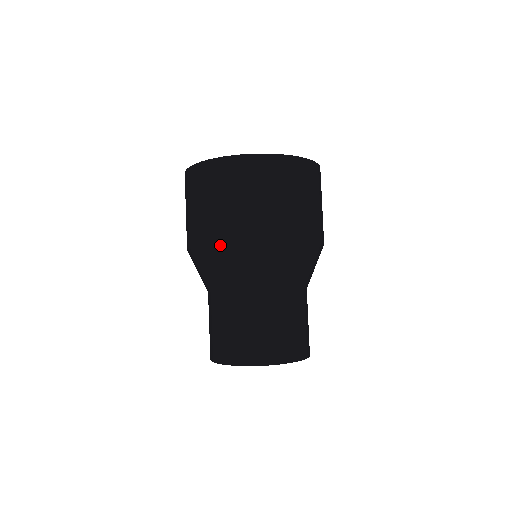
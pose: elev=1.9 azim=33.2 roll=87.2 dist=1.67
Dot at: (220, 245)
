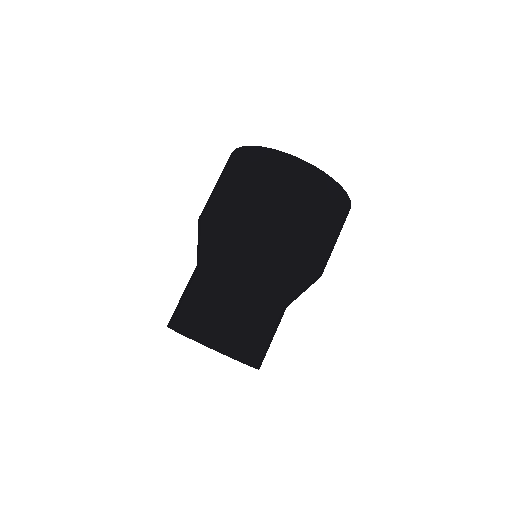
Dot at: (217, 217)
